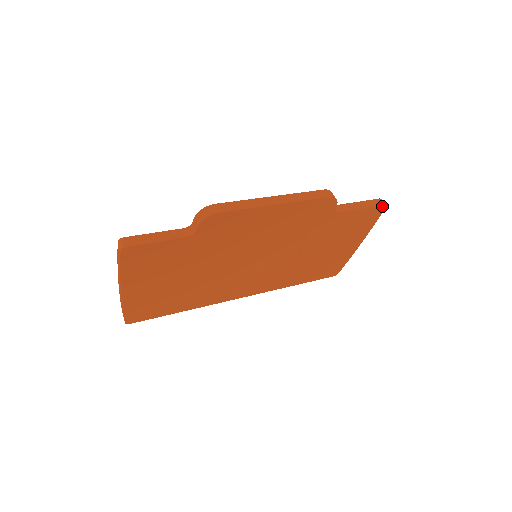
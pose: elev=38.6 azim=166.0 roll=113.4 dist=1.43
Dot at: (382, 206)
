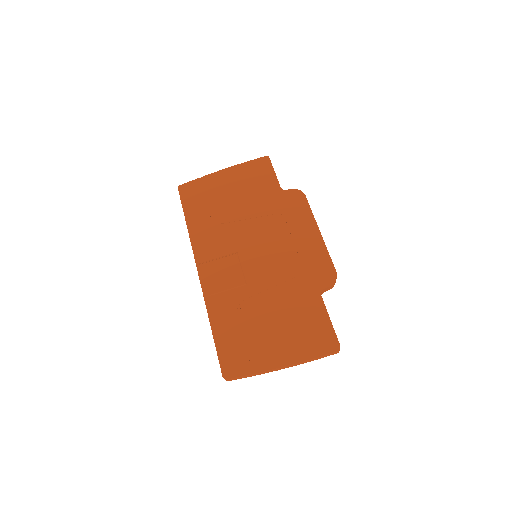
Dot at: (338, 344)
